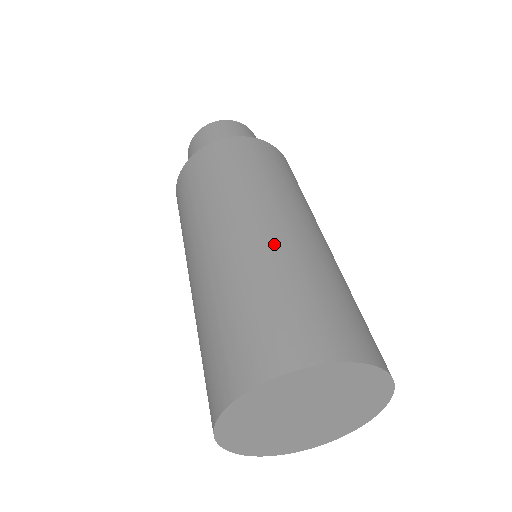
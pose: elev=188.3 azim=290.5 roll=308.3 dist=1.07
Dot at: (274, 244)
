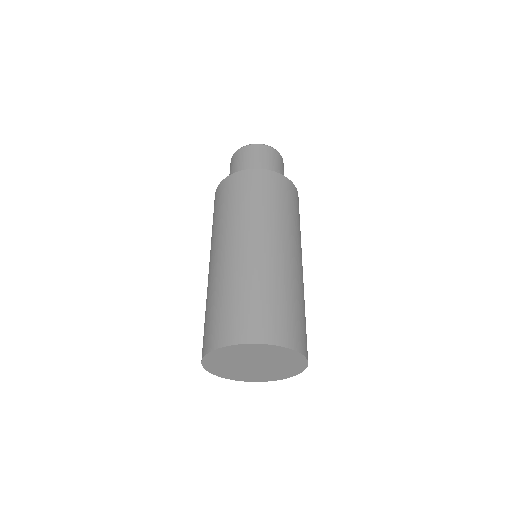
Dot at: (248, 263)
